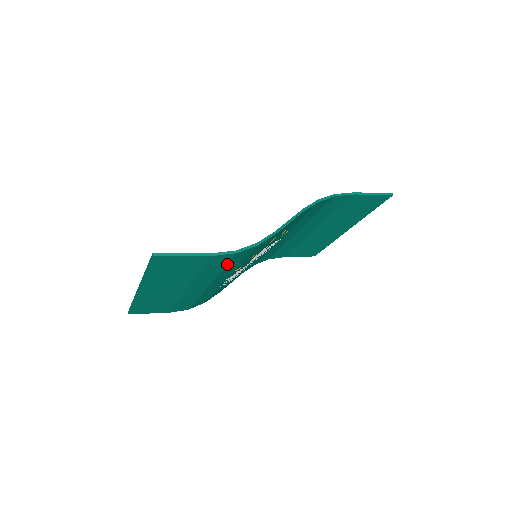
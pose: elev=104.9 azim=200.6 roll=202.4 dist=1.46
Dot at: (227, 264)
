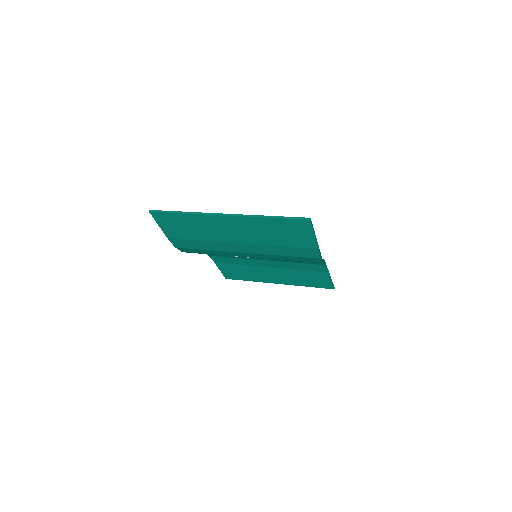
Dot at: (297, 256)
